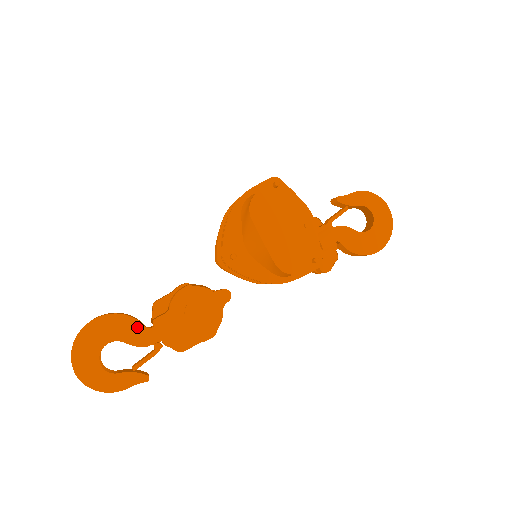
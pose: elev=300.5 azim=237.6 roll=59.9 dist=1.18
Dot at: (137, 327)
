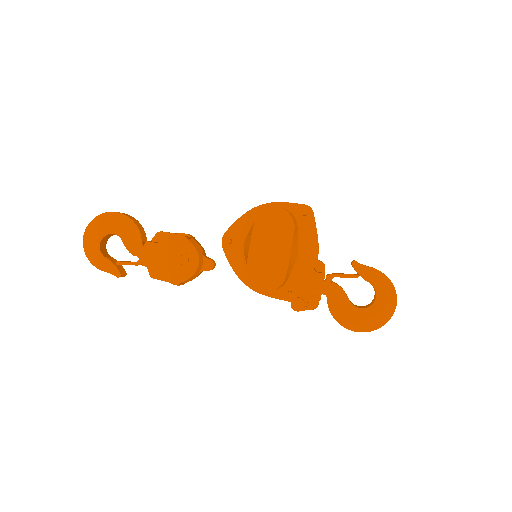
Dot at: (137, 238)
